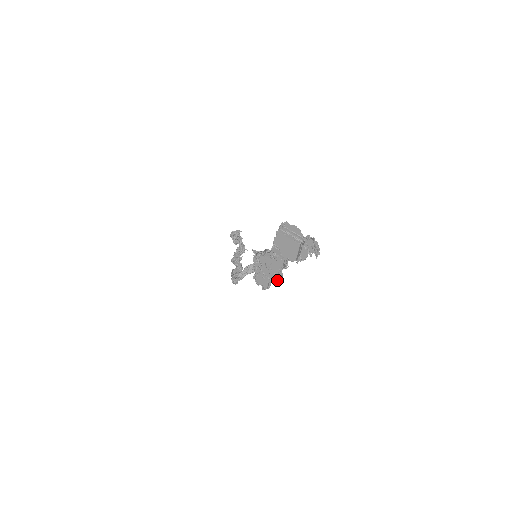
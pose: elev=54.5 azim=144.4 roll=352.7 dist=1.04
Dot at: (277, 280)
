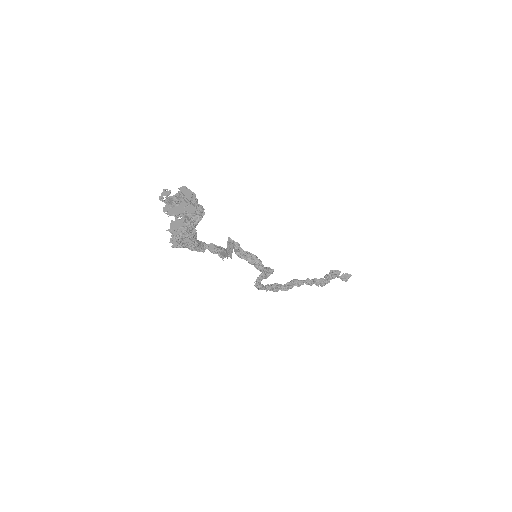
Dot at: (175, 238)
